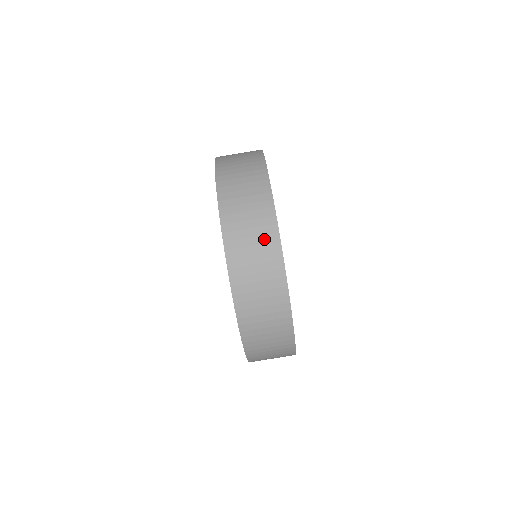
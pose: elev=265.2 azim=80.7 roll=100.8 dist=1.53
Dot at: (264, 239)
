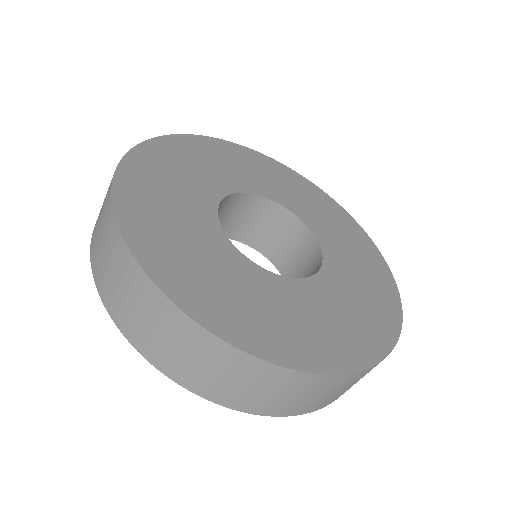
Dot at: (174, 329)
